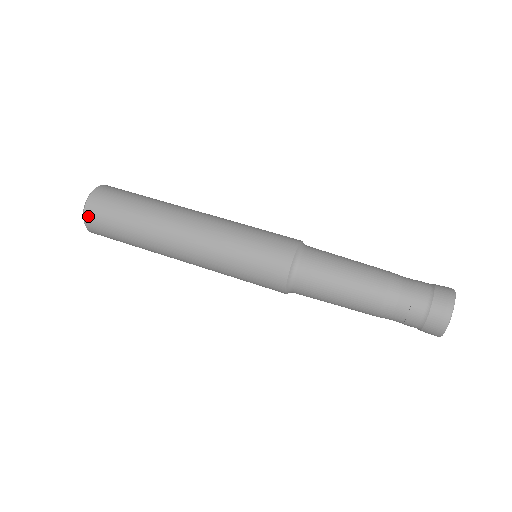
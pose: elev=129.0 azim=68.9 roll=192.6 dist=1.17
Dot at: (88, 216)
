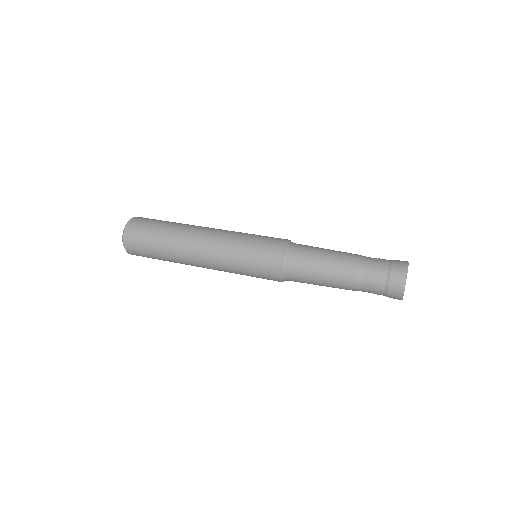
Dot at: (135, 218)
